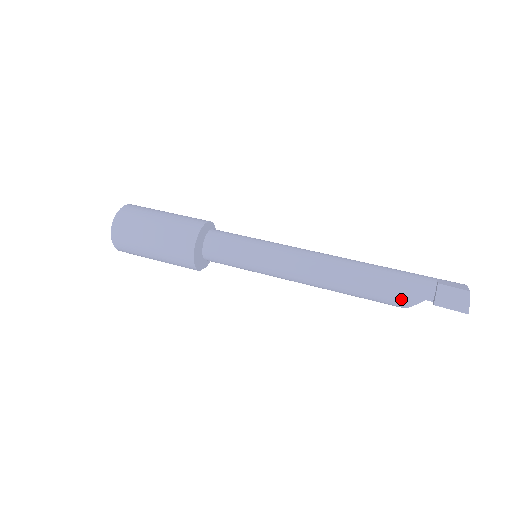
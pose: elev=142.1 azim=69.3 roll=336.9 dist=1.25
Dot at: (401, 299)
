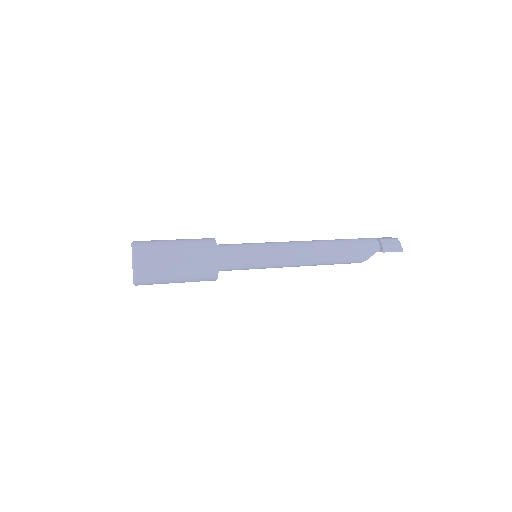
Dot at: (362, 256)
